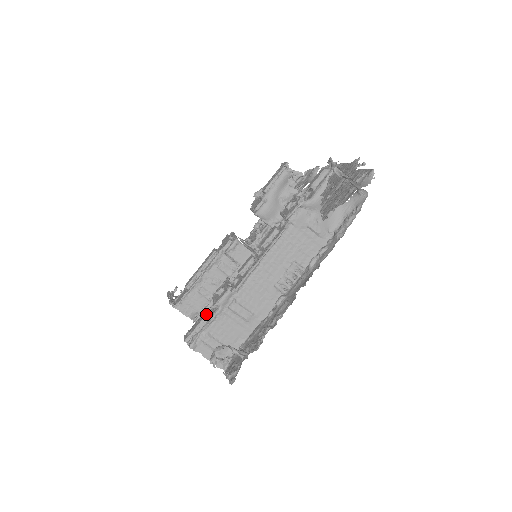
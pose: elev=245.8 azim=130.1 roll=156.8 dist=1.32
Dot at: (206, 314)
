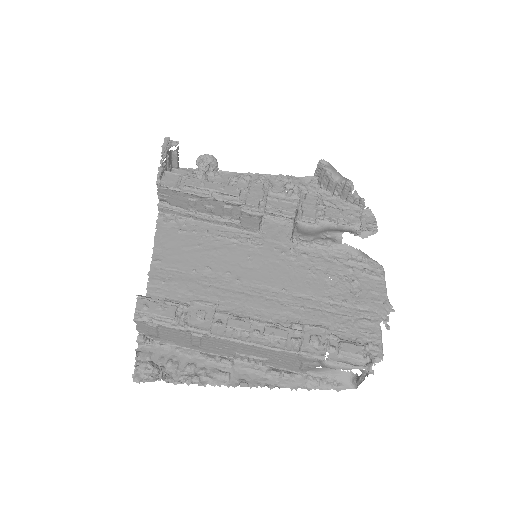
Dot at: (172, 318)
